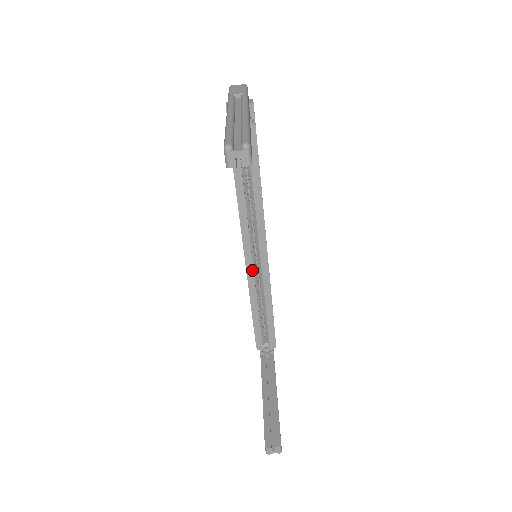
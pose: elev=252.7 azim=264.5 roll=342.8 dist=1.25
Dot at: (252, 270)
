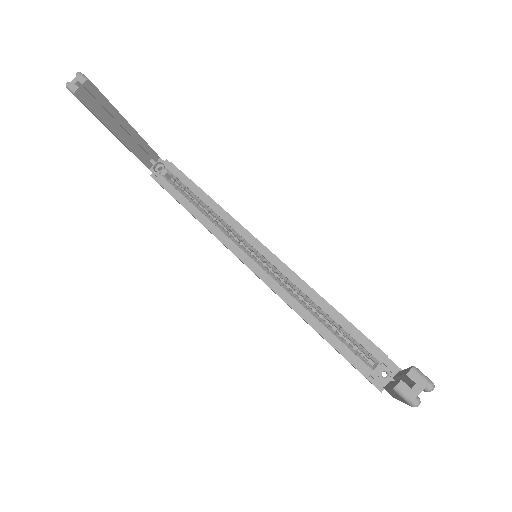
Dot at: (268, 276)
